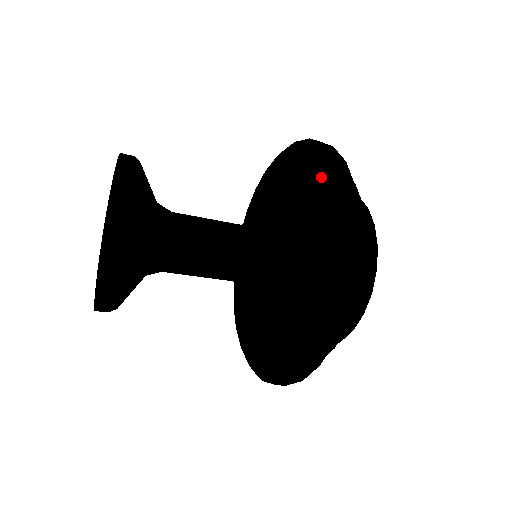
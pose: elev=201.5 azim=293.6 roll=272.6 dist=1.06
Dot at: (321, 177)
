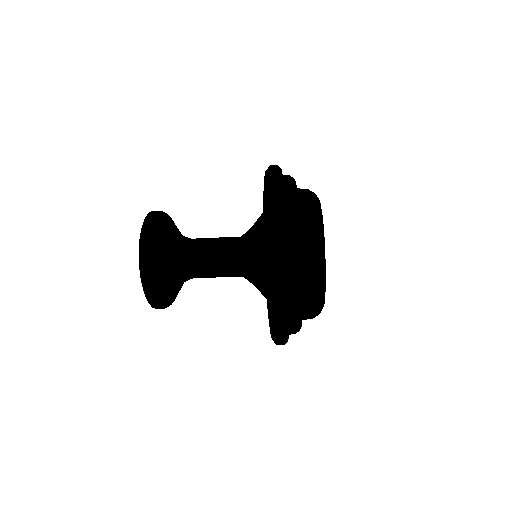
Dot at: occluded
